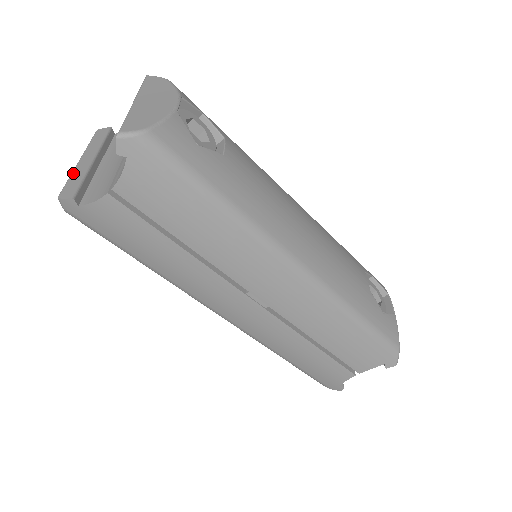
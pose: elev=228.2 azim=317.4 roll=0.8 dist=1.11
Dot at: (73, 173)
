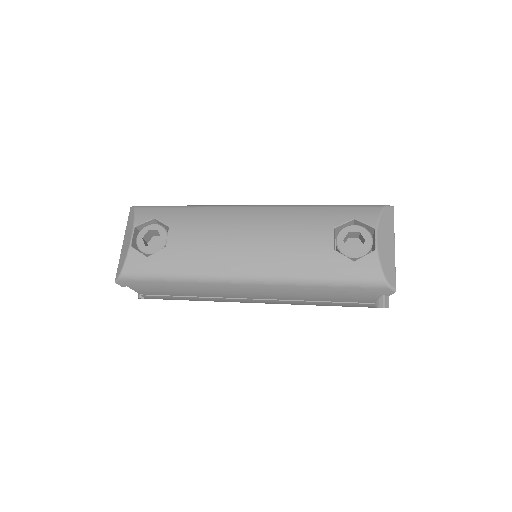
Dot at: occluded
